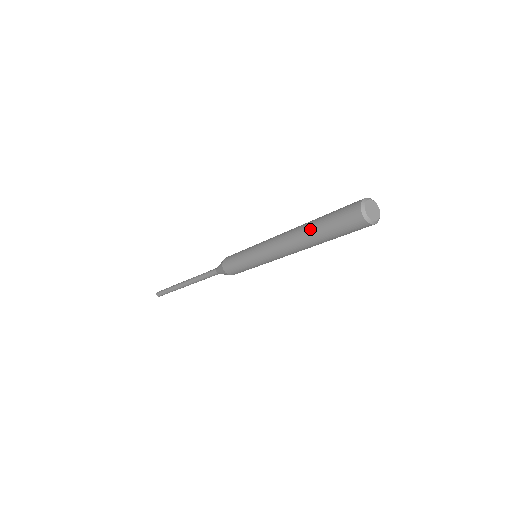
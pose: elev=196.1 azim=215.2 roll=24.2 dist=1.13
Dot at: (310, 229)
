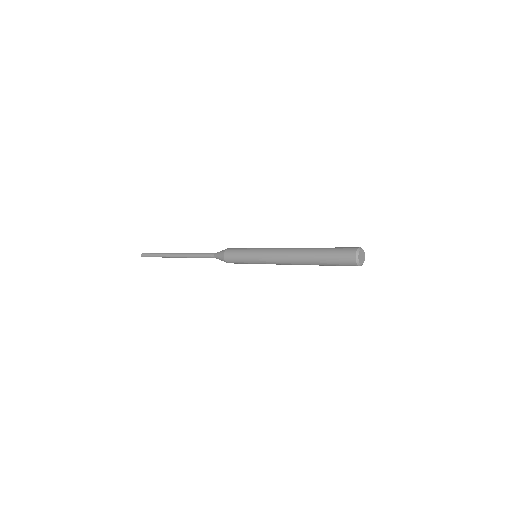
Dot at: (313, 252)
